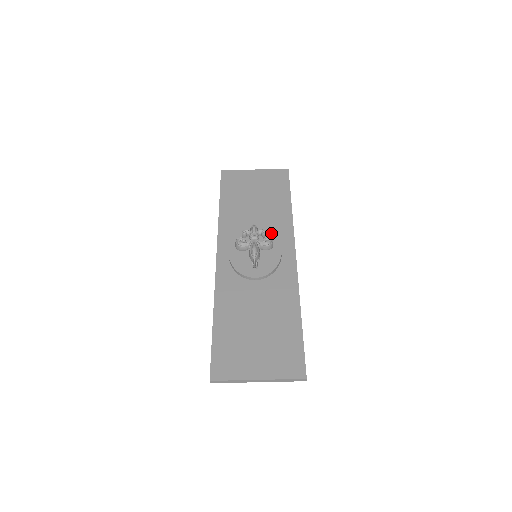
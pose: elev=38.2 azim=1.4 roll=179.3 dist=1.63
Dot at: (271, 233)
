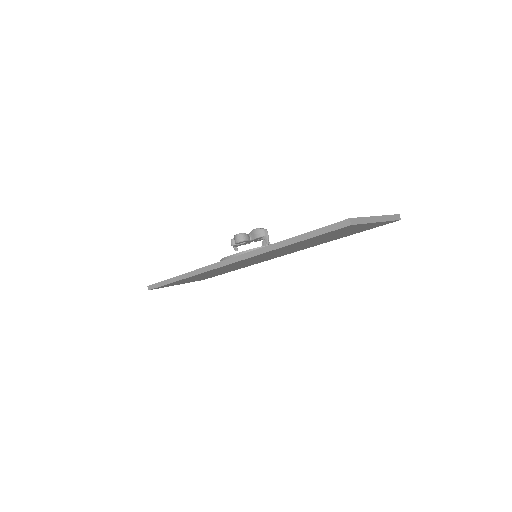
Dot at: occluded
